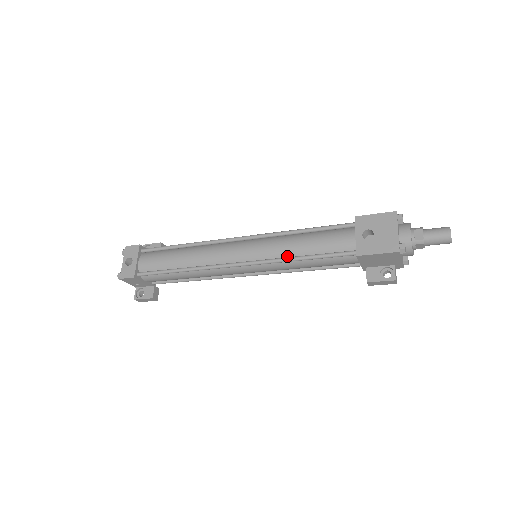
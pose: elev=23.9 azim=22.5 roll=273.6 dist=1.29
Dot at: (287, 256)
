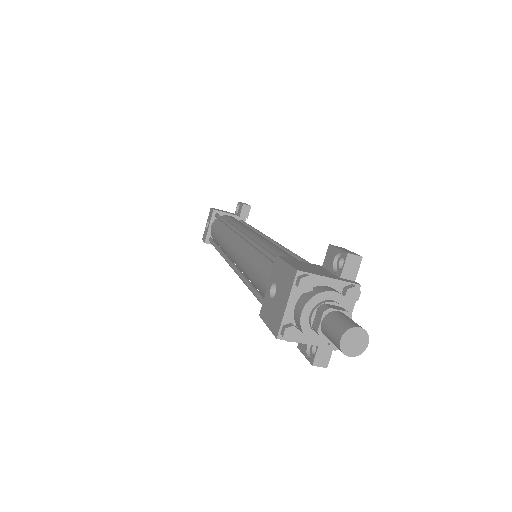
Dot at: (247, 275)
